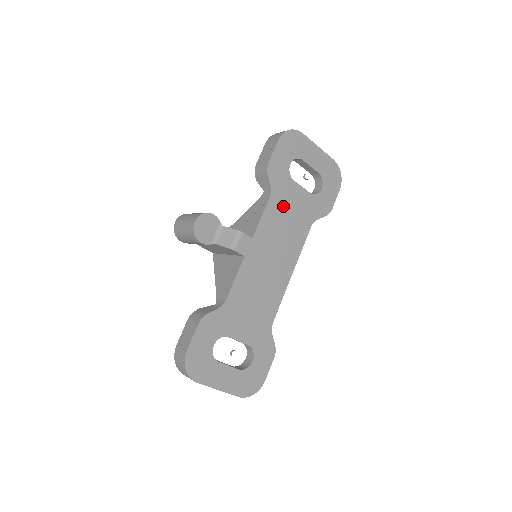
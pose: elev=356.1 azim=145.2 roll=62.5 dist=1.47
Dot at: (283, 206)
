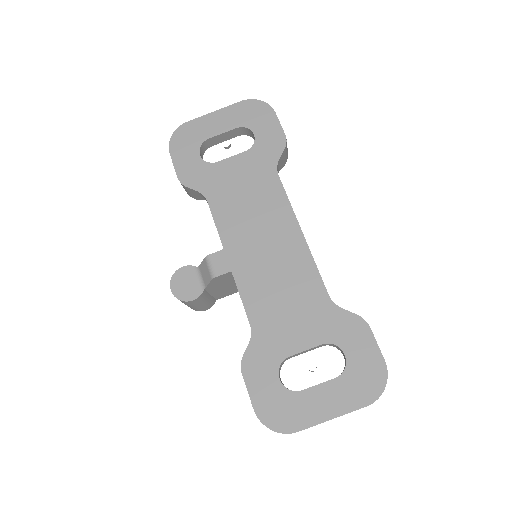
Dot at: (228, 192)
